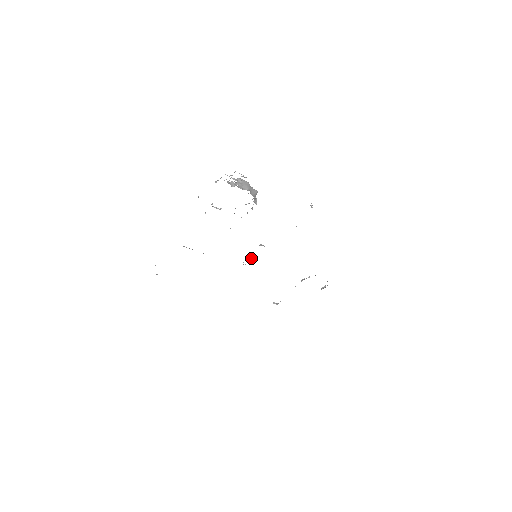
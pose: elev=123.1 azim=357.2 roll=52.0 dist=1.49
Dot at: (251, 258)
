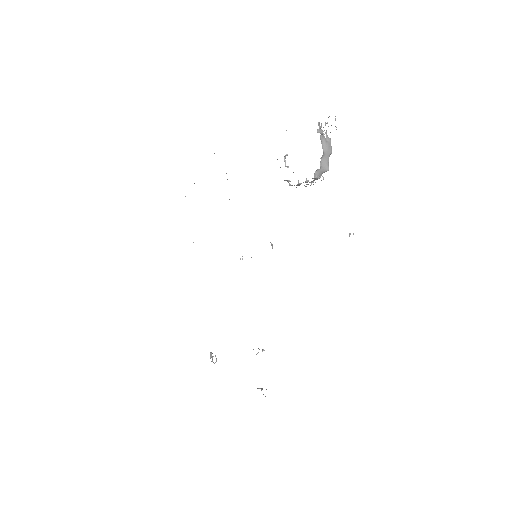
Dot at: occluded
